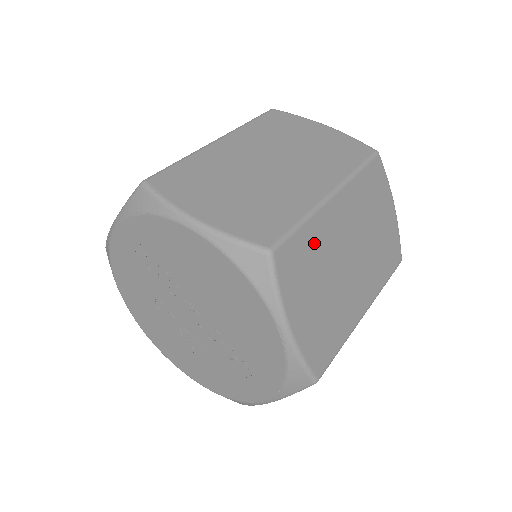
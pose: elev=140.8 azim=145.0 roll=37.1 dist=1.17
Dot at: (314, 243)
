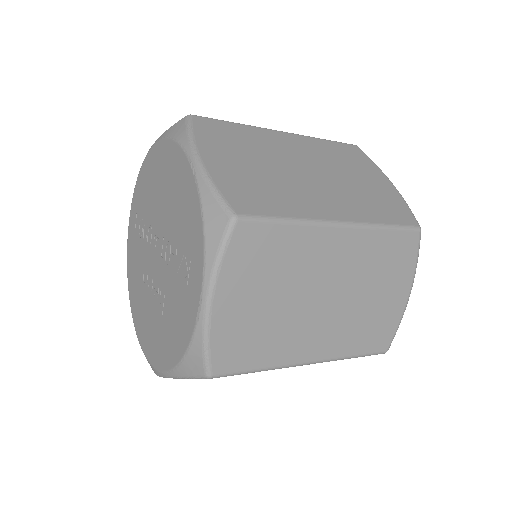
Dot at: (249, 138)
